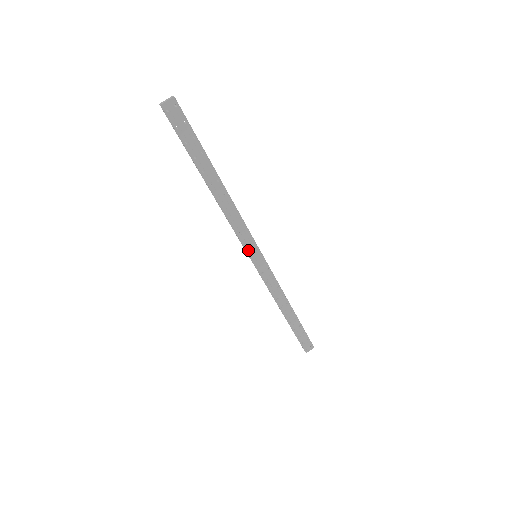
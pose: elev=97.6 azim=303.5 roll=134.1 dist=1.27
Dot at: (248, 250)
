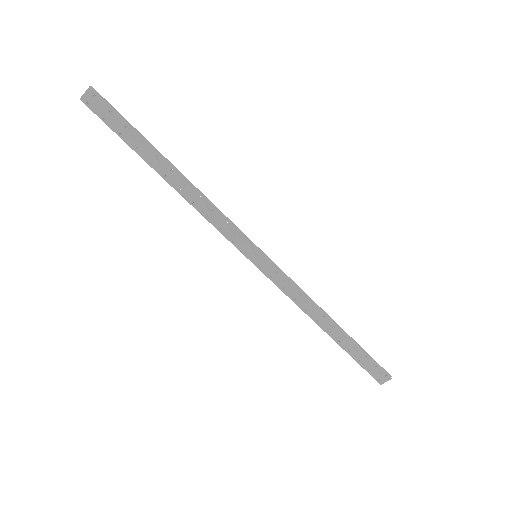
Dot at: (241, 249)
